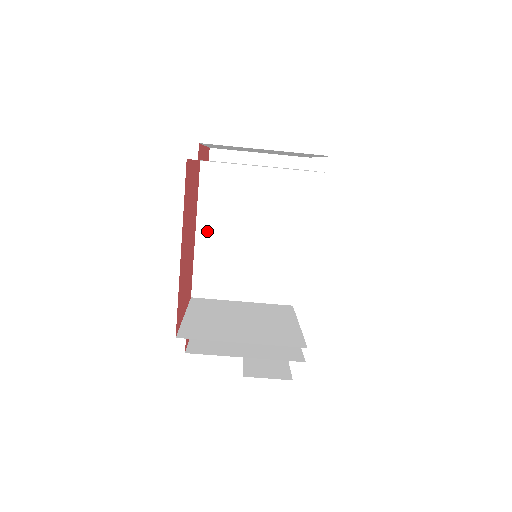
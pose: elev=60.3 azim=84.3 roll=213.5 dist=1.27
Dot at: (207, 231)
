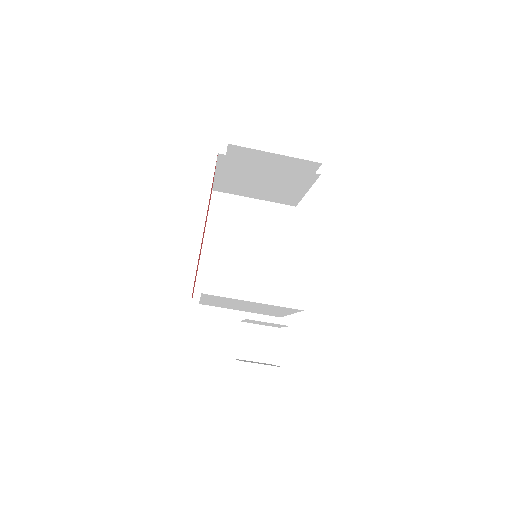
Dot at: (212, 246)
